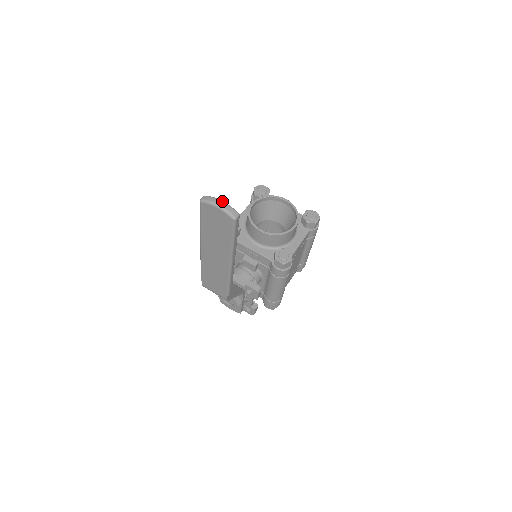
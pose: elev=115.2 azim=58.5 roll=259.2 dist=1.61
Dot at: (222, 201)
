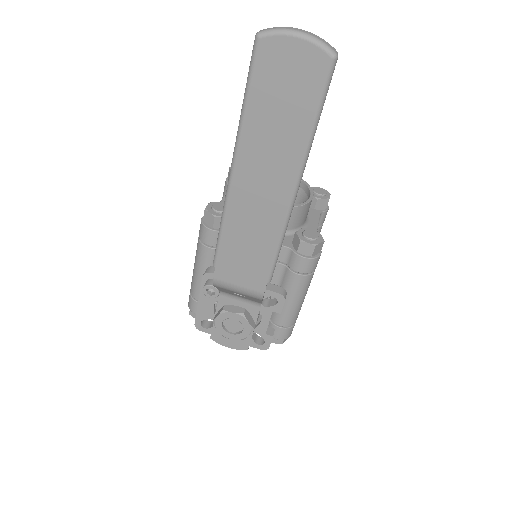
Dot at: occluded
